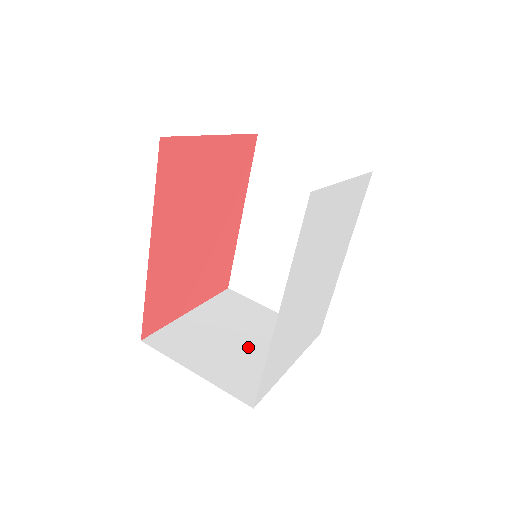
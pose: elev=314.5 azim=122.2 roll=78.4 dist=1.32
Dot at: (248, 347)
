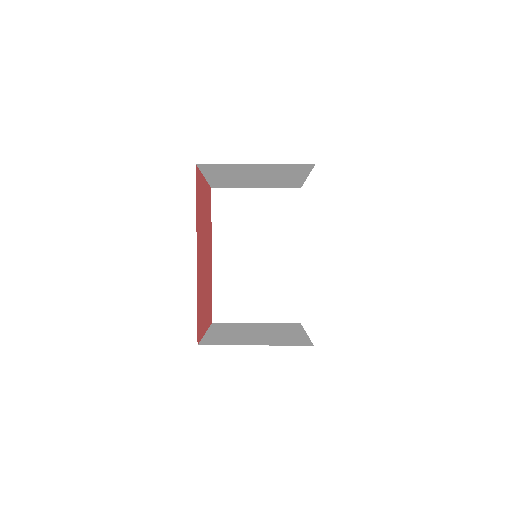
Dot at: (269, 333)
